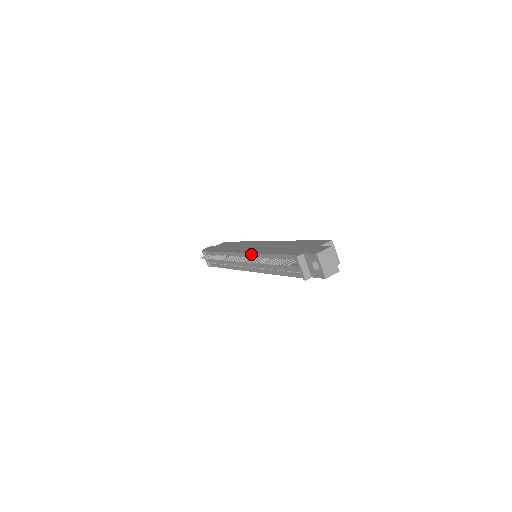
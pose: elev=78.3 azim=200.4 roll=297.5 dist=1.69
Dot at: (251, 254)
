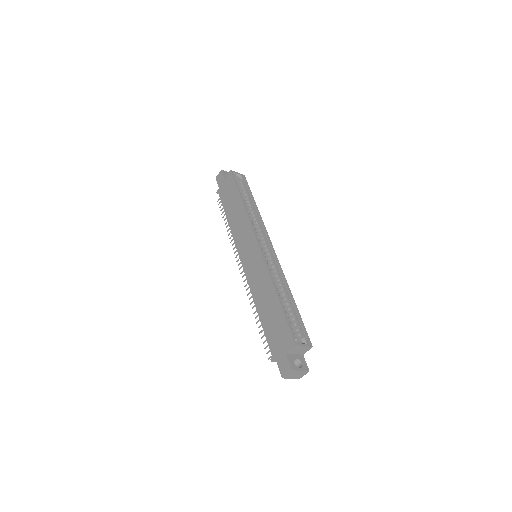
Dot at: (247, 281)
